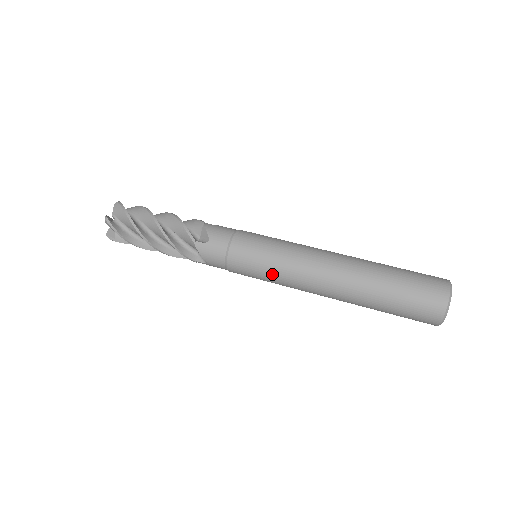
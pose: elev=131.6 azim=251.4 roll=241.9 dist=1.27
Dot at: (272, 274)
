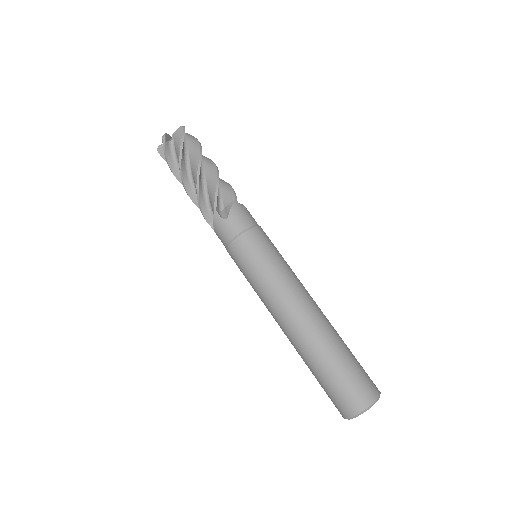
Dot at: occluded
